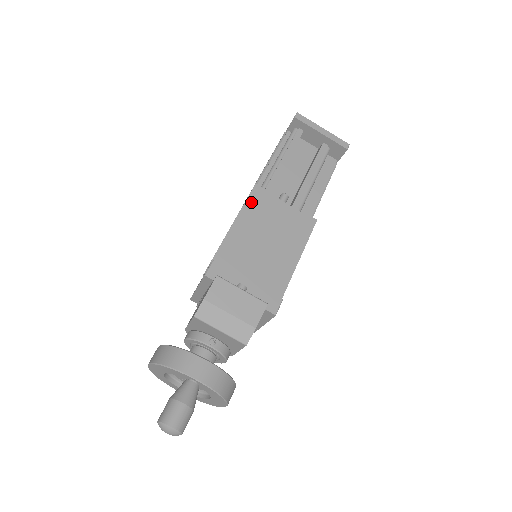
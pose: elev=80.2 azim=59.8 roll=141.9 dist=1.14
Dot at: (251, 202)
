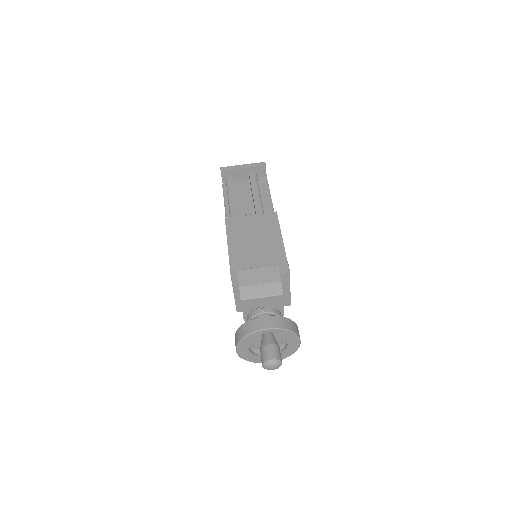
Dot at: (230, 229)
